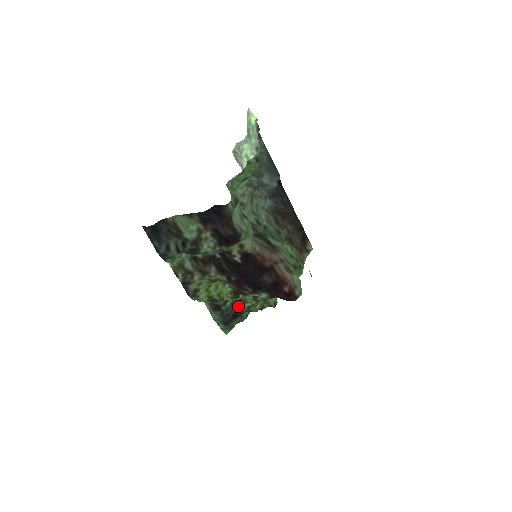
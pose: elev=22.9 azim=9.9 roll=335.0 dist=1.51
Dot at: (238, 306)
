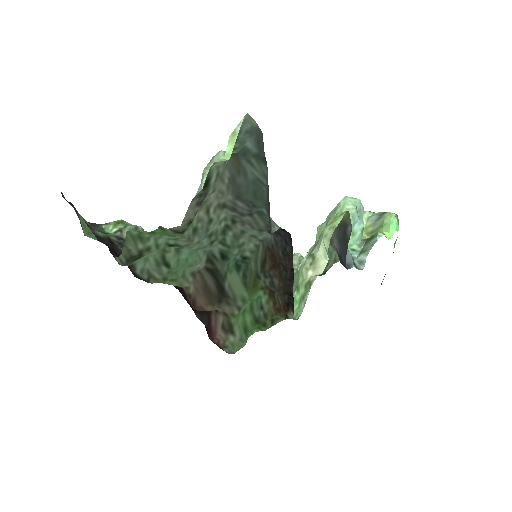
Dot at: occluded
